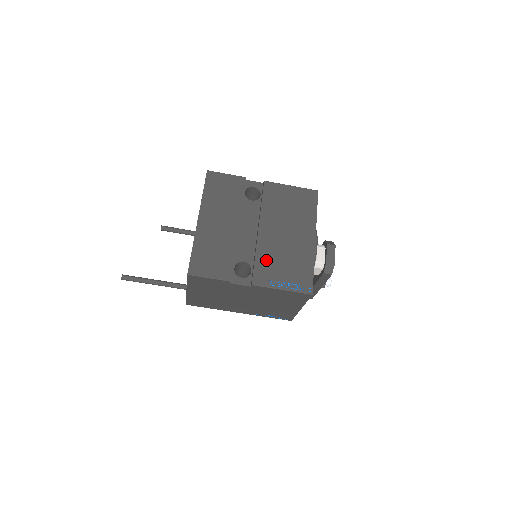
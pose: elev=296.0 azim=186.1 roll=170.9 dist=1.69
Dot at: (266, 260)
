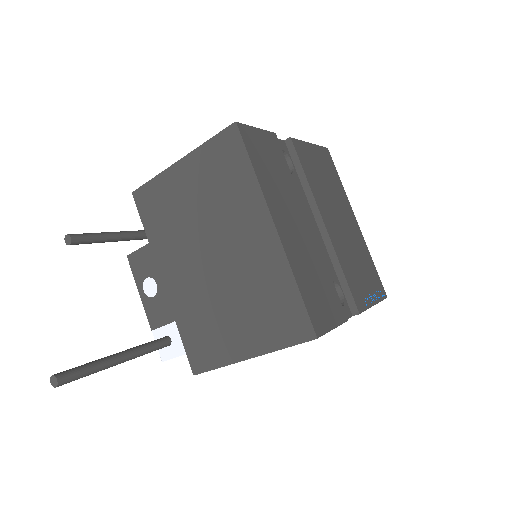
Dot at: (349, 269)
